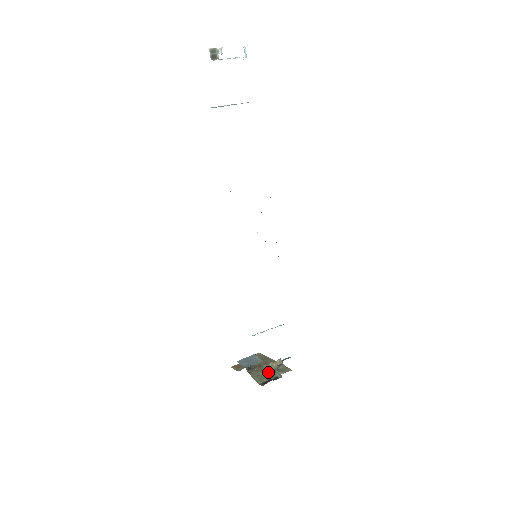
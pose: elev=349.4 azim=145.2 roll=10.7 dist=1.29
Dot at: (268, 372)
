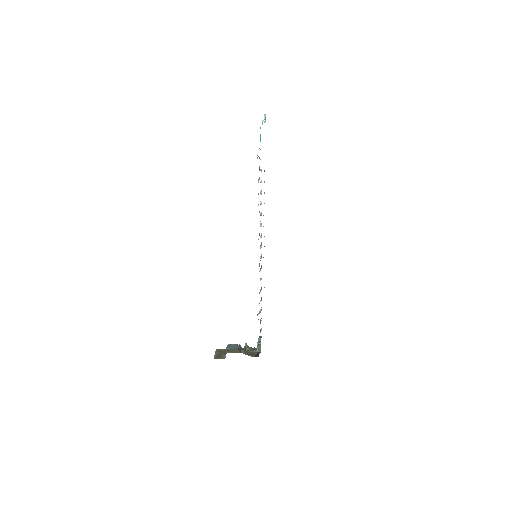
Dot at: (248, 352)
